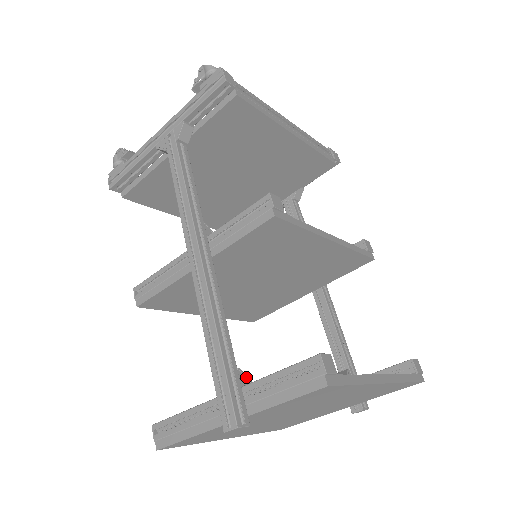
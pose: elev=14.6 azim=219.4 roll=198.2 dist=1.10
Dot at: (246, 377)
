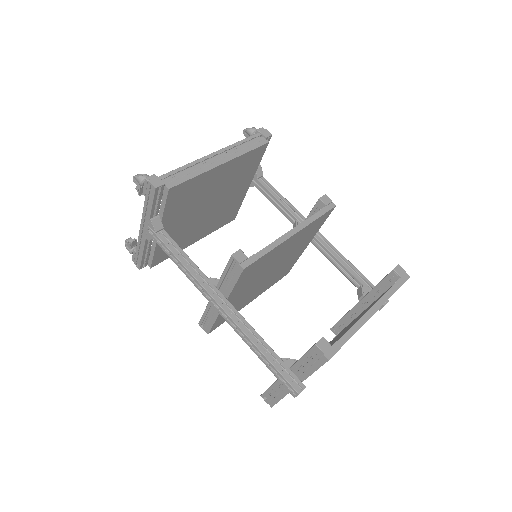
Dot at: (290, 359)
